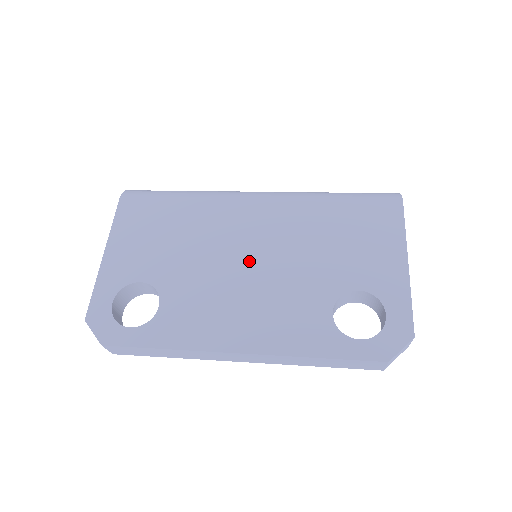
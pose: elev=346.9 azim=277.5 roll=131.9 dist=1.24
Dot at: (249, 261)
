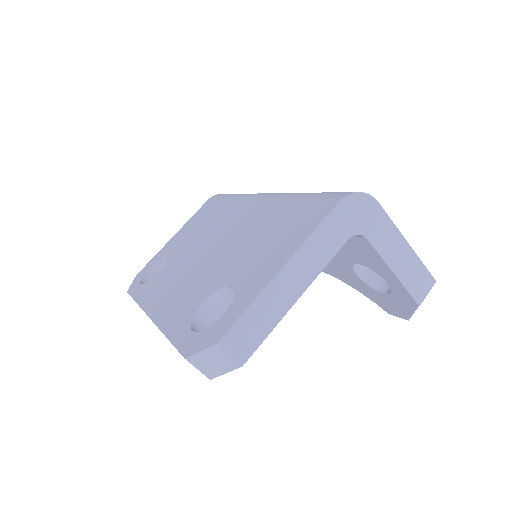
Dot at: (210, 249)
